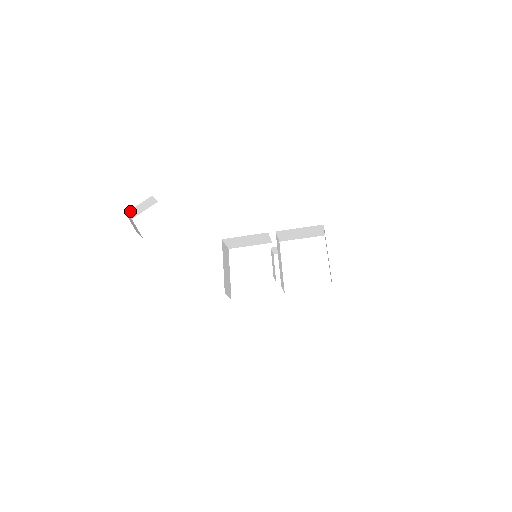
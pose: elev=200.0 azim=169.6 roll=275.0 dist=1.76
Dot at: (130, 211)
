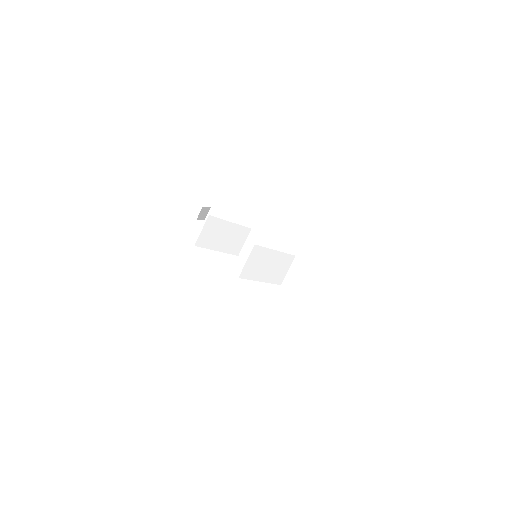
Dot at: (214, 211)
